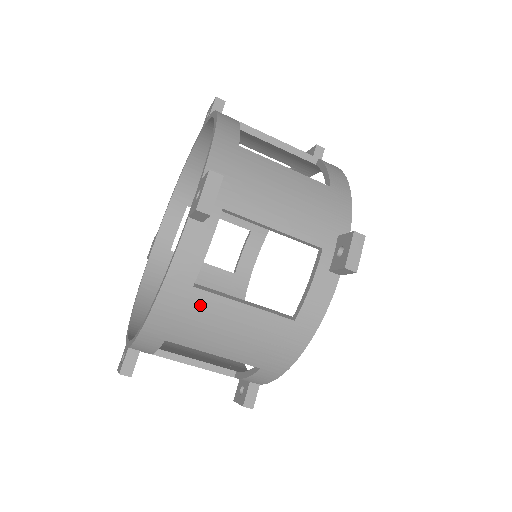
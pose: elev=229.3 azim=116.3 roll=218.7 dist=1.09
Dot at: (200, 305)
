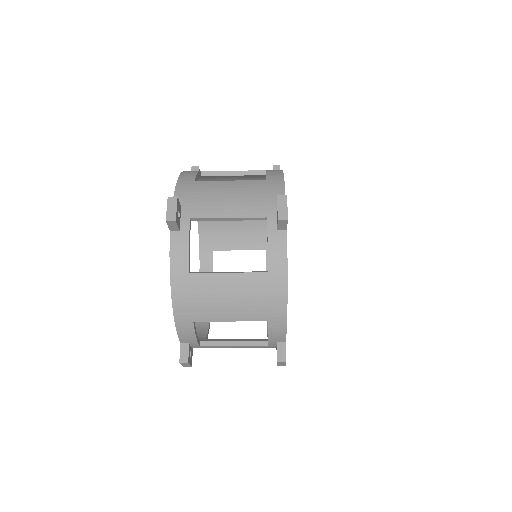
Dot at: (200, 285)
